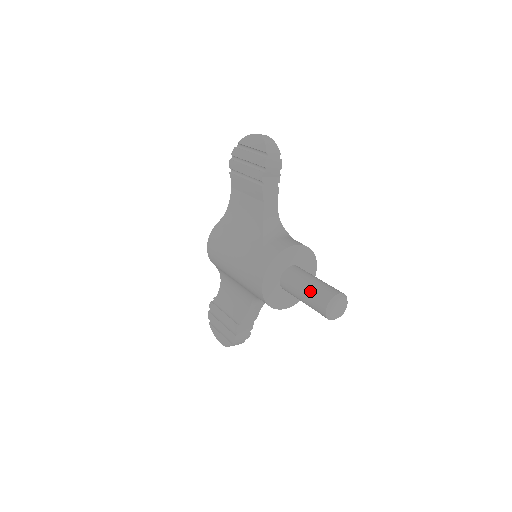
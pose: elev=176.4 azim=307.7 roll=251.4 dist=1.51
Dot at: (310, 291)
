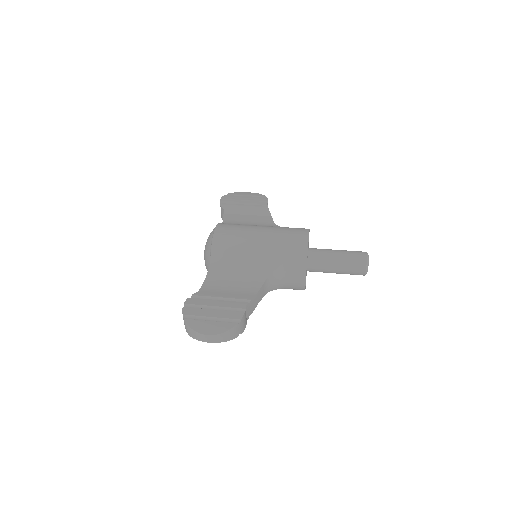
Dot at: (345, 250)
